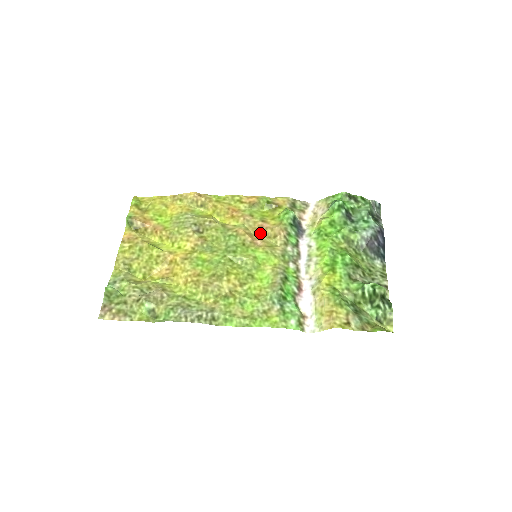
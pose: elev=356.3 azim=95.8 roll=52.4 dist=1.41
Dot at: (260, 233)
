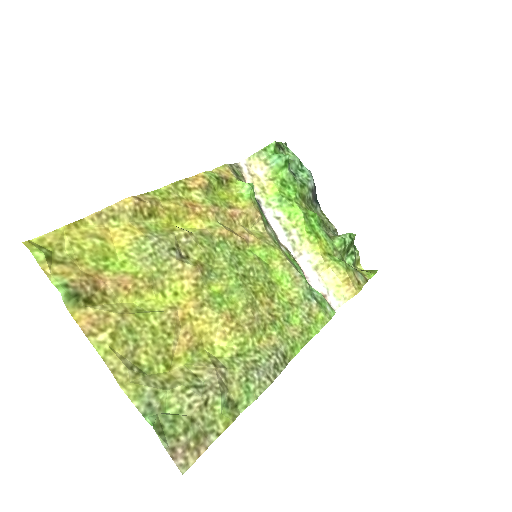
Dot at: (236, 224)
